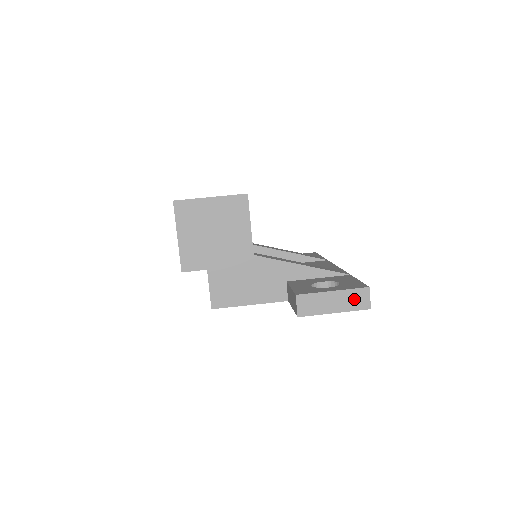
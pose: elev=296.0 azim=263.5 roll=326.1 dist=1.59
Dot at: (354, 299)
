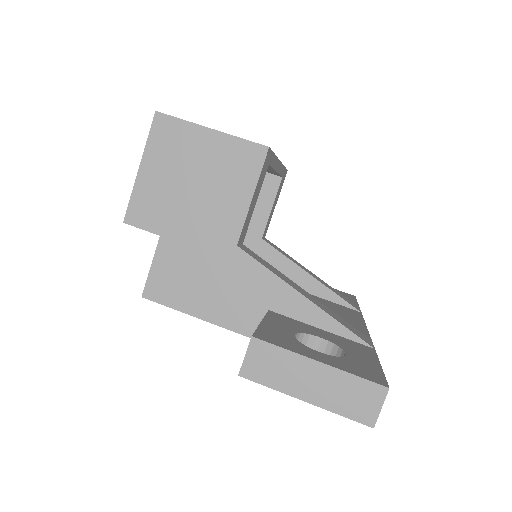
Dot at: (351, 395)
